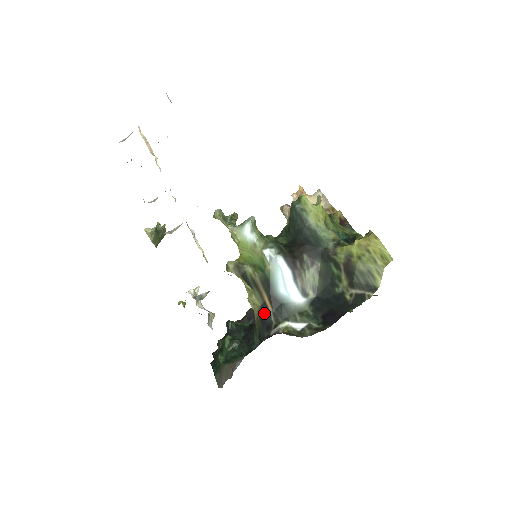
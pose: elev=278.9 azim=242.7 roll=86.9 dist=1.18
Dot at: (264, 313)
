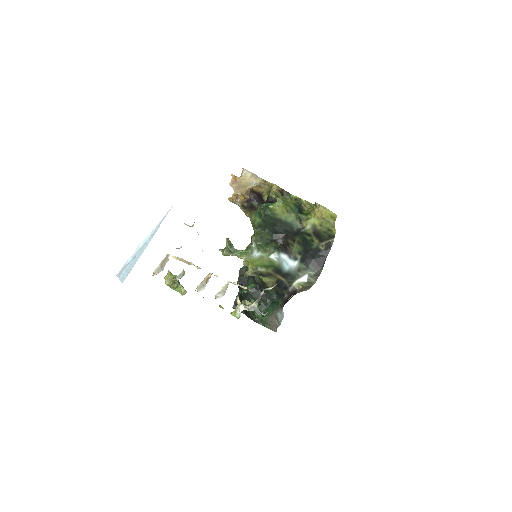
Dot at: (279, 283)
